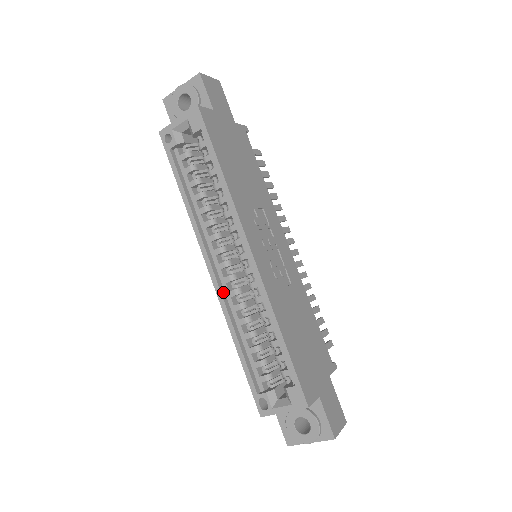
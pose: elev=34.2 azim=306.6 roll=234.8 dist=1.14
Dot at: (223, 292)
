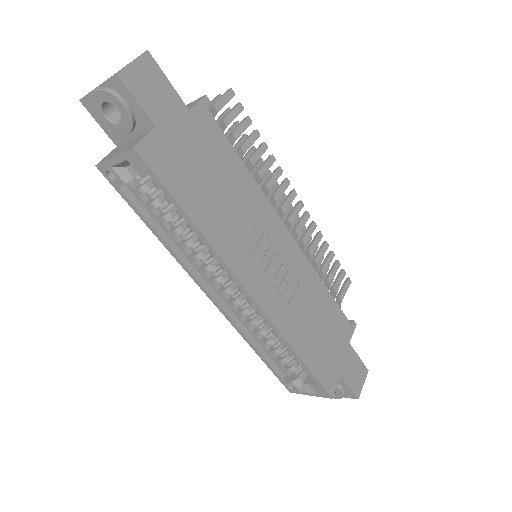
Dot at: (230, 313)
